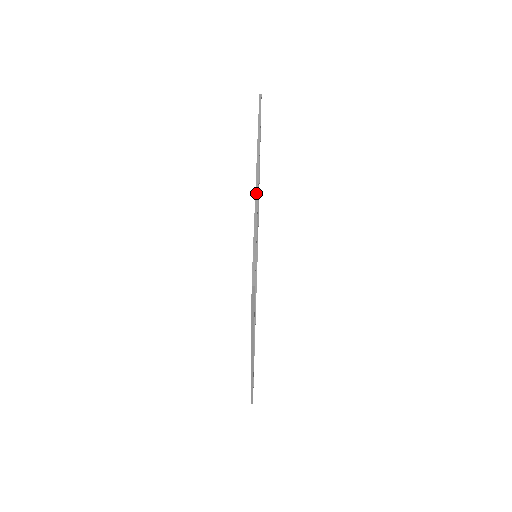
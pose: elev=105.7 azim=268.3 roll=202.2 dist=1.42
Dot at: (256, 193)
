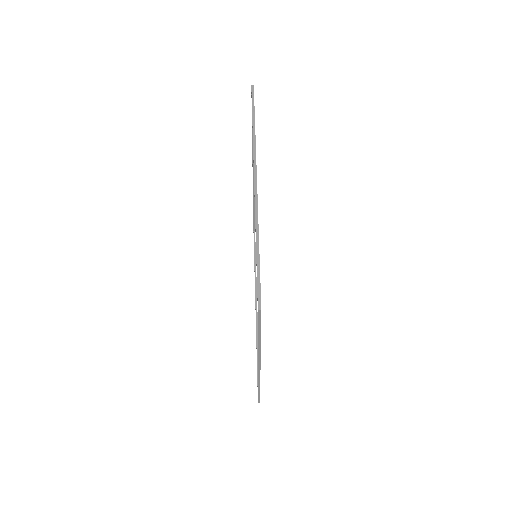
Dot at: (255, 203)
